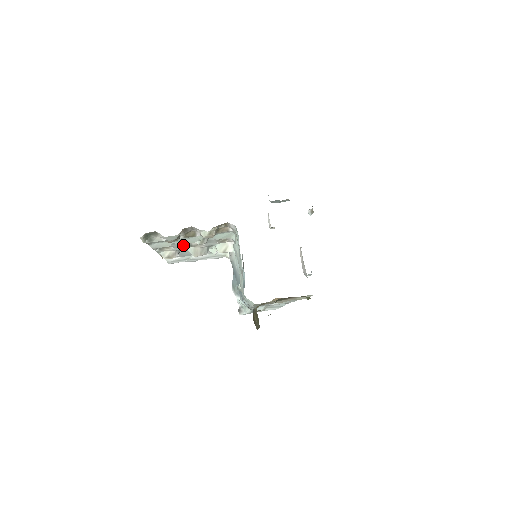
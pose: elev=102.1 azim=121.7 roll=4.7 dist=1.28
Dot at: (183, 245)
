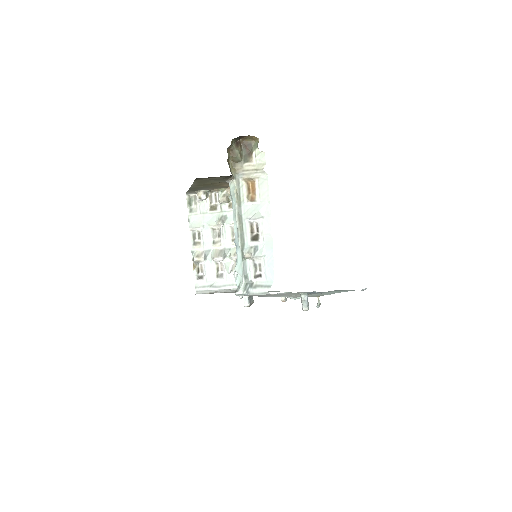
Dot at: (209, 238)
